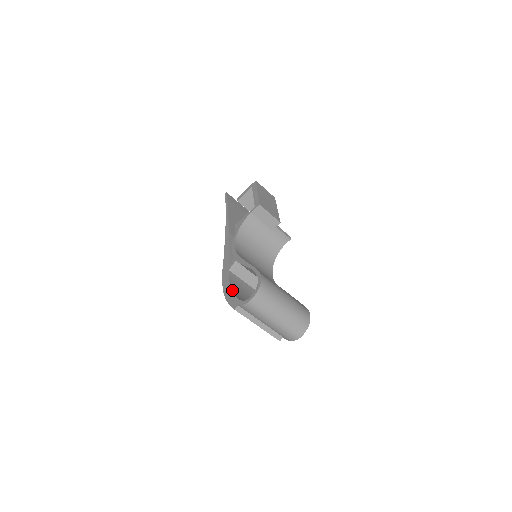
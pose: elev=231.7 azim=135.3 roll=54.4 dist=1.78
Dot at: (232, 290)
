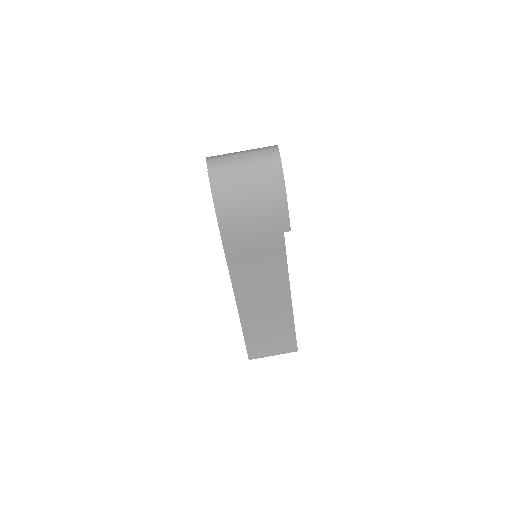
Dot at: occluded
